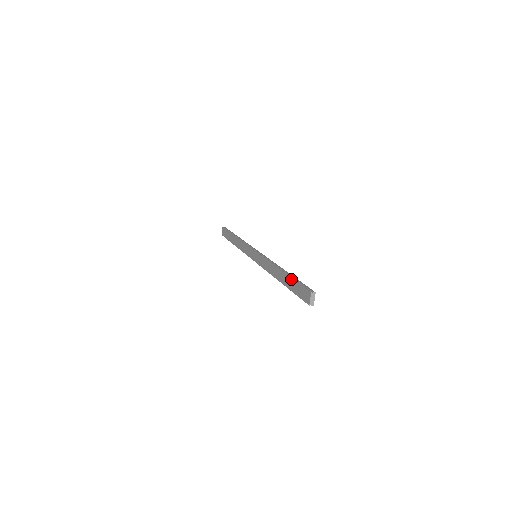
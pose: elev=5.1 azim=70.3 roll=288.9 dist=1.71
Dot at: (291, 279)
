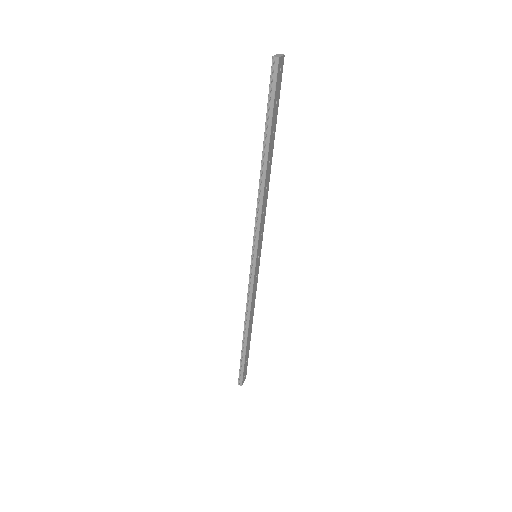
Dot at: (241, 354)
